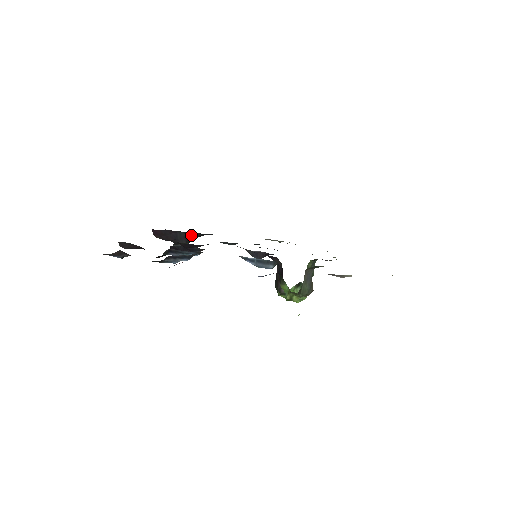
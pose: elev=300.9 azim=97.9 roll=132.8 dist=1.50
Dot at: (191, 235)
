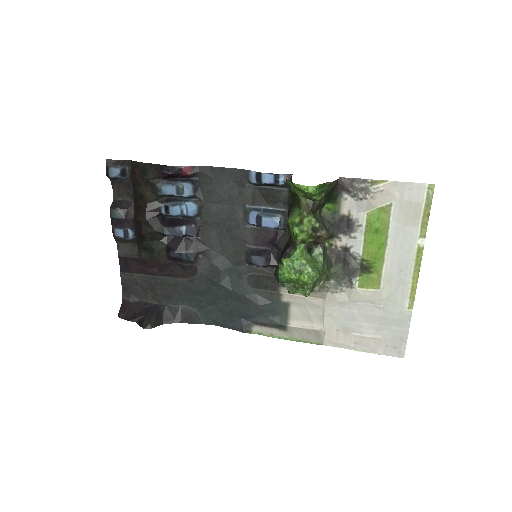
Dot at: (167, 313)
